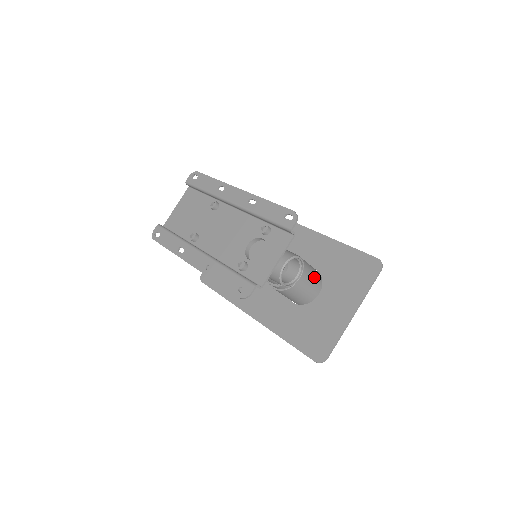
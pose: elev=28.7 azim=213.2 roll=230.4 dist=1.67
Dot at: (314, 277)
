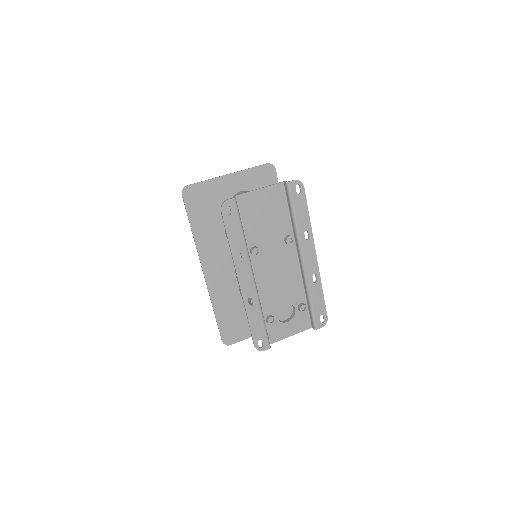
Dot at: occluded
